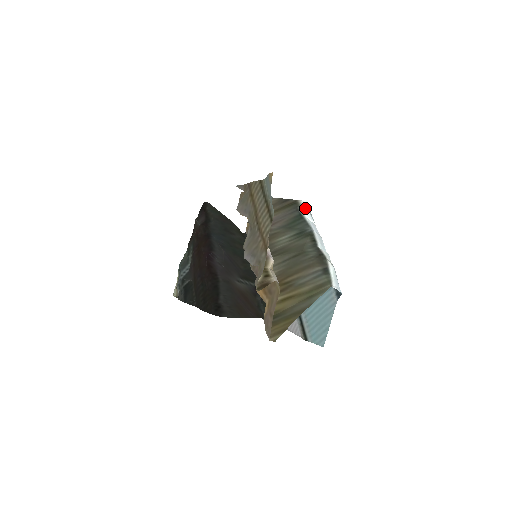
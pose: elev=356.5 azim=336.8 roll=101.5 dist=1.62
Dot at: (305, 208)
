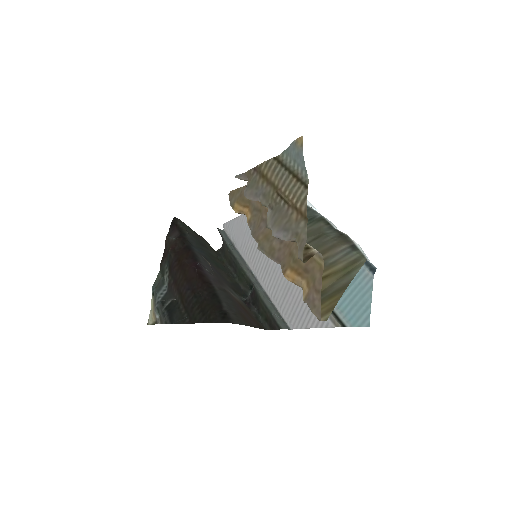
Dot at: occluded
